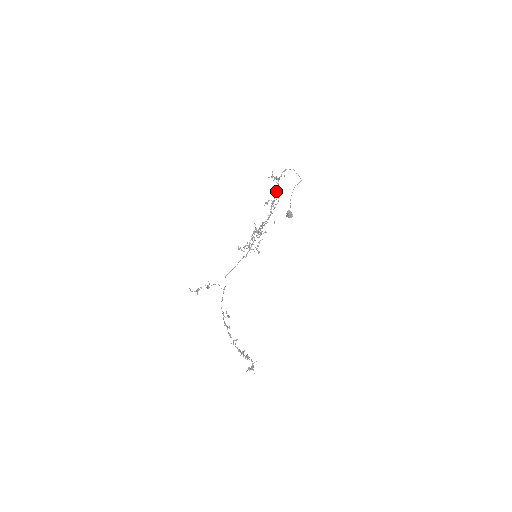
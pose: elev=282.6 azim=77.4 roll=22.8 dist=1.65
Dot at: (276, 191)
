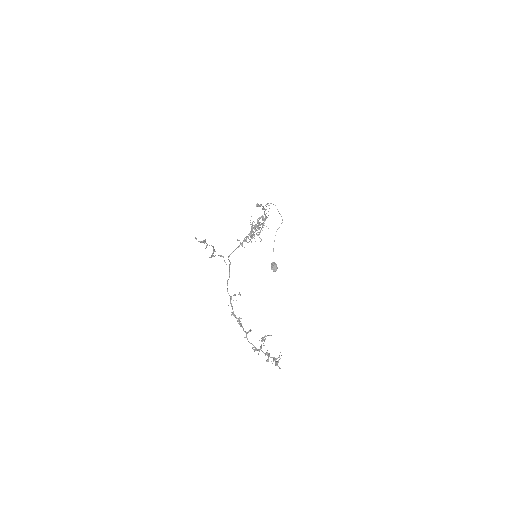
Dot at: (264, 211)
